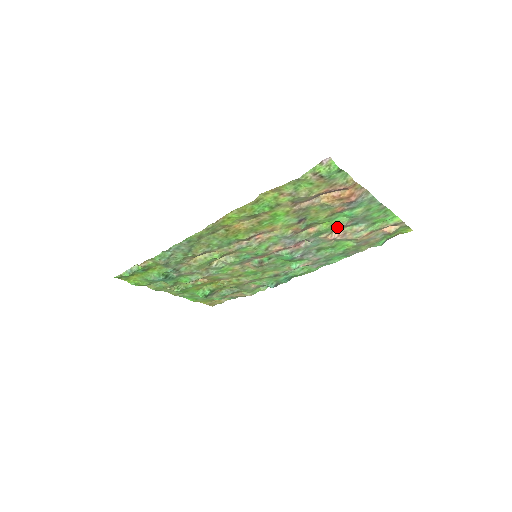
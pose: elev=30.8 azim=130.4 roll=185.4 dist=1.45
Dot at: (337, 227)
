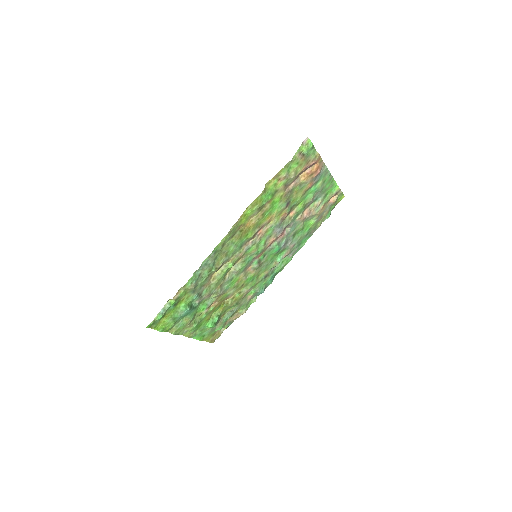
Dot at: (306, 206)
